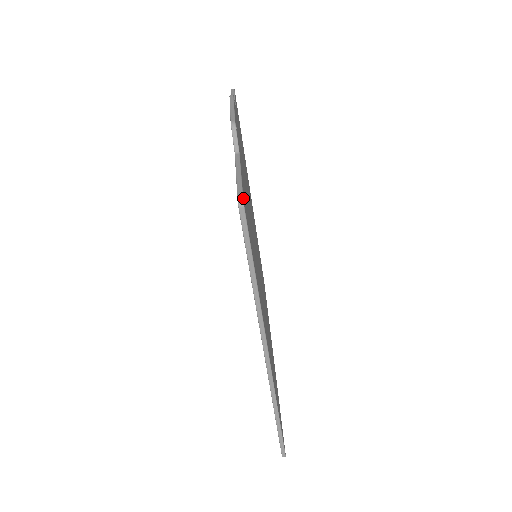
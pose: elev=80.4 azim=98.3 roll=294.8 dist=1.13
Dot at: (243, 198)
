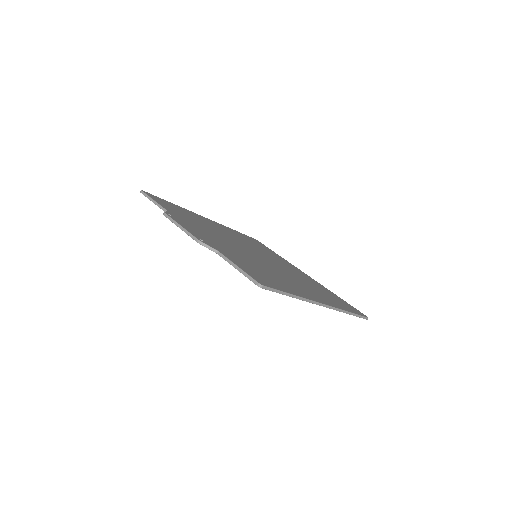
Dot at: (258, 282)
